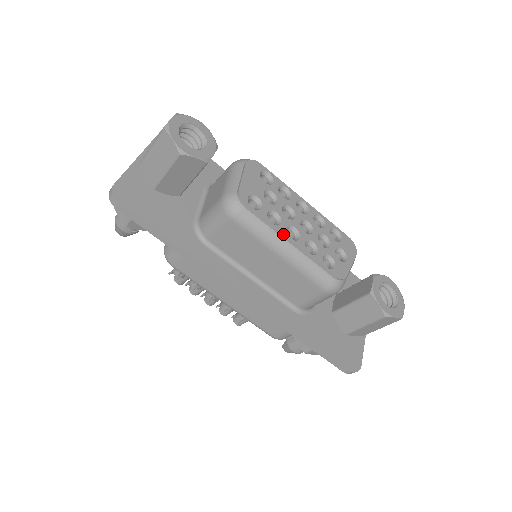
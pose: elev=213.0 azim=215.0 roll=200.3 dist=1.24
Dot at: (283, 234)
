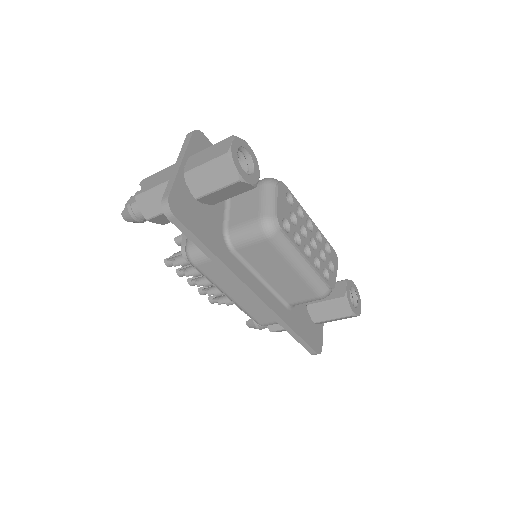
Dot at: (303, 253)
